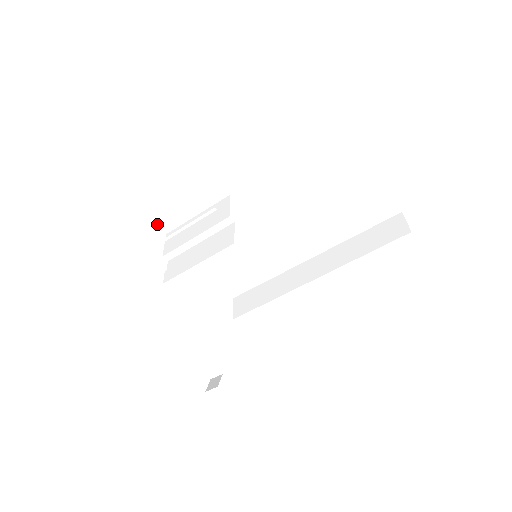
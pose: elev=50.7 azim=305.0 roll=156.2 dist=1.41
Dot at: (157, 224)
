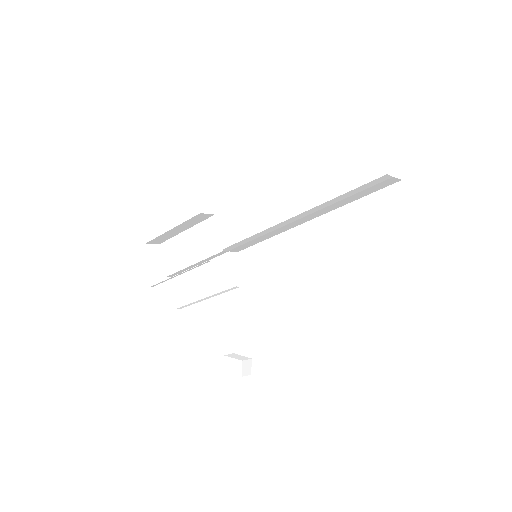
Dot at: (147, 243)
